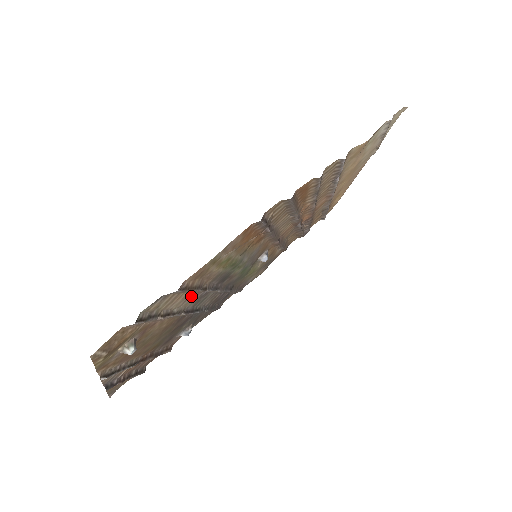
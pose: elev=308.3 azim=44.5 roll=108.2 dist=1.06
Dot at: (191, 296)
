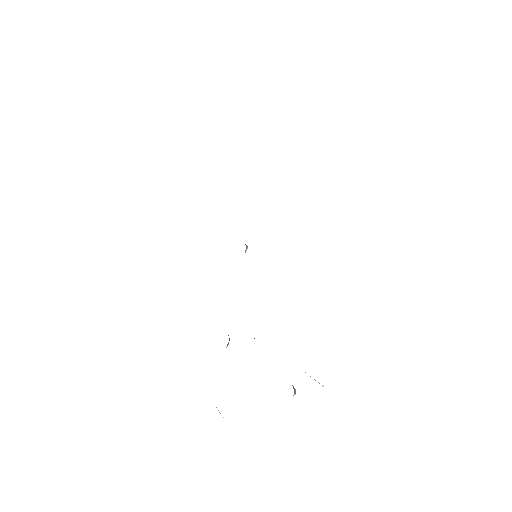
Dot at: occluded
